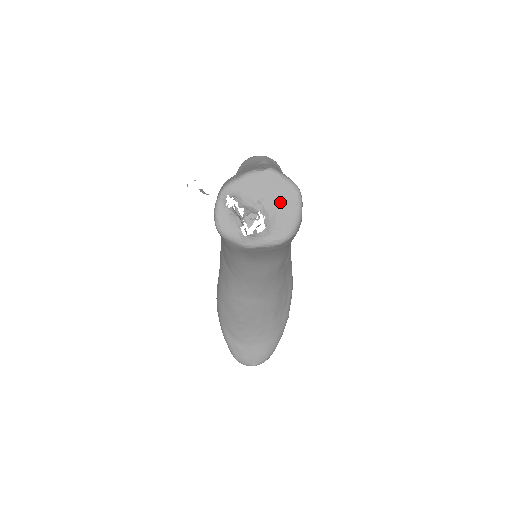
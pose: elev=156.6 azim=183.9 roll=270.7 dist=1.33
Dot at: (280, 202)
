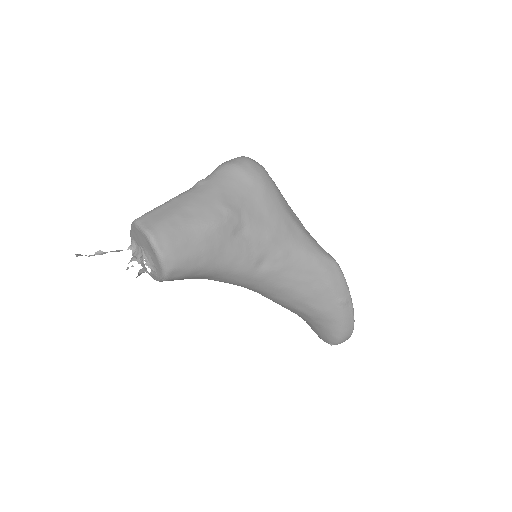
Dot at: (148, 248)
